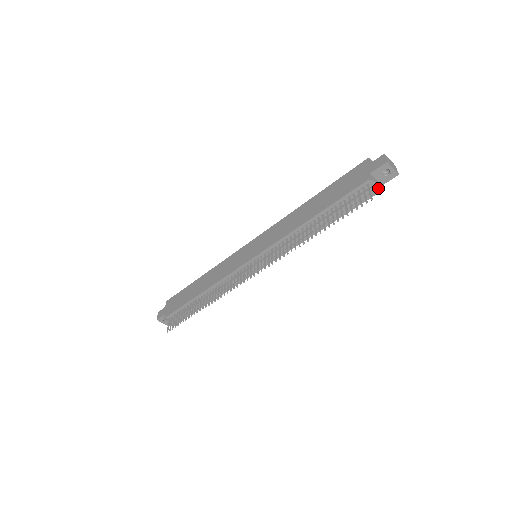
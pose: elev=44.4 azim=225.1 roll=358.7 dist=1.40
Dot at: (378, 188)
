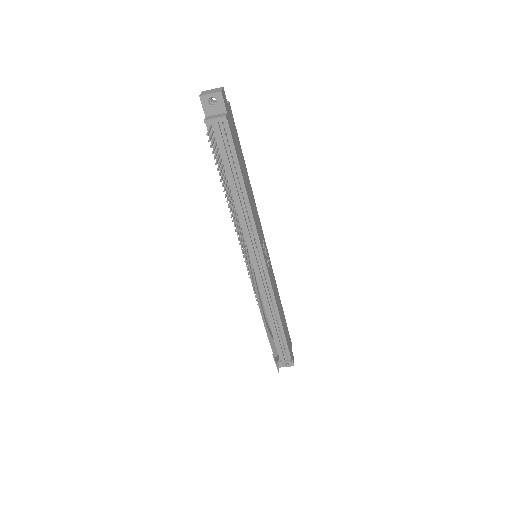
Dot at: (218, 119)
